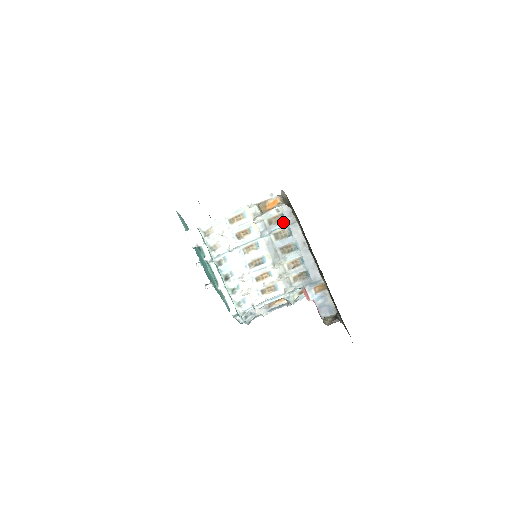
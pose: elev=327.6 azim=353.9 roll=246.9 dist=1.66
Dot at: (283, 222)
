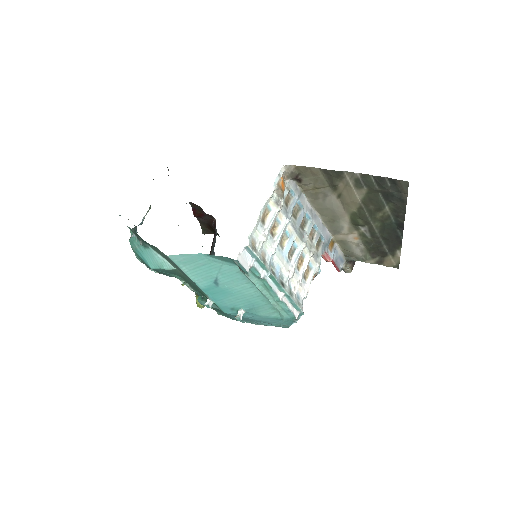
Dot at: (294, 198)
